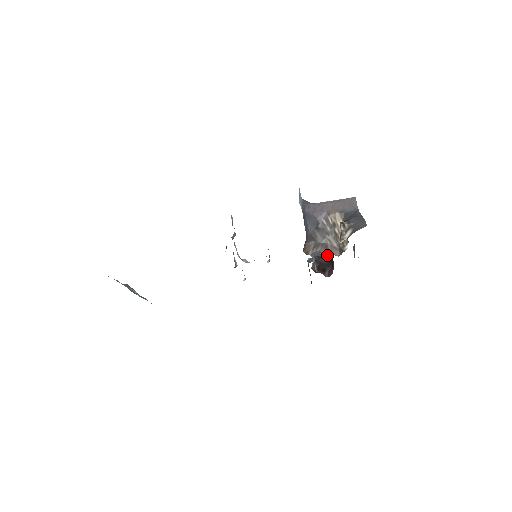
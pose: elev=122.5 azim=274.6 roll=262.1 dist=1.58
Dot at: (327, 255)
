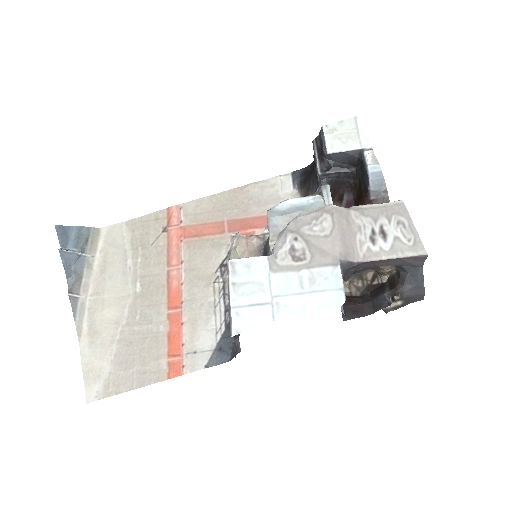
Dot at: (348, 164)
